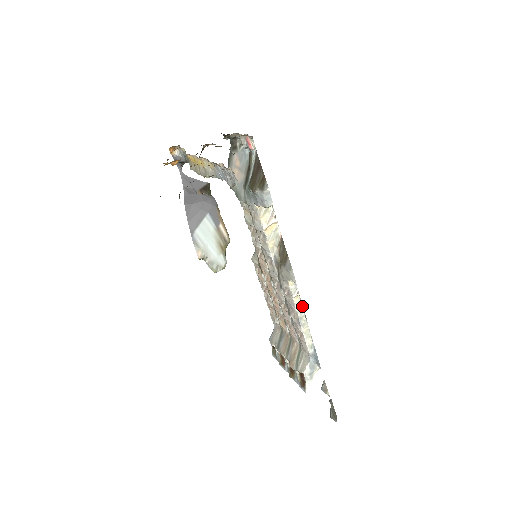
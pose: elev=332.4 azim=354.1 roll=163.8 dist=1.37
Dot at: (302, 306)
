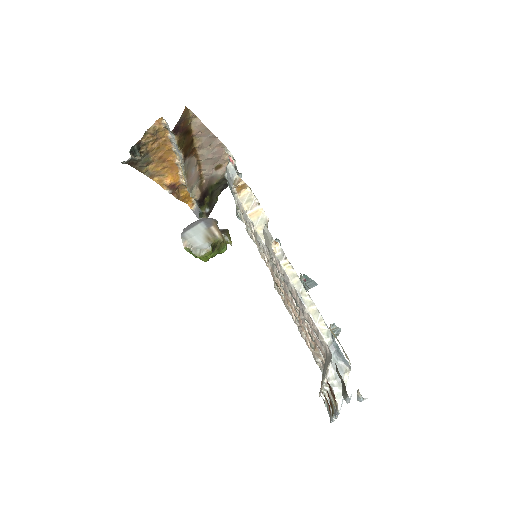
Dot at: (298, 277)
